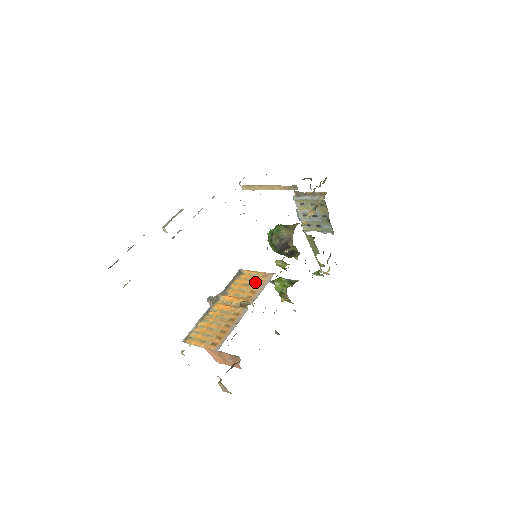
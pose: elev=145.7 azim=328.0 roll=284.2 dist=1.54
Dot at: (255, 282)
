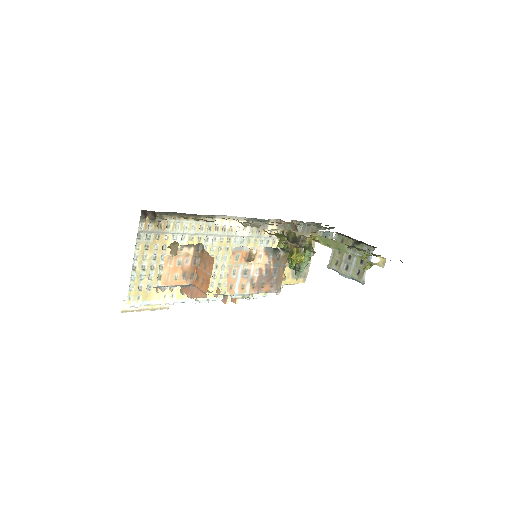
Dot at: occluded
